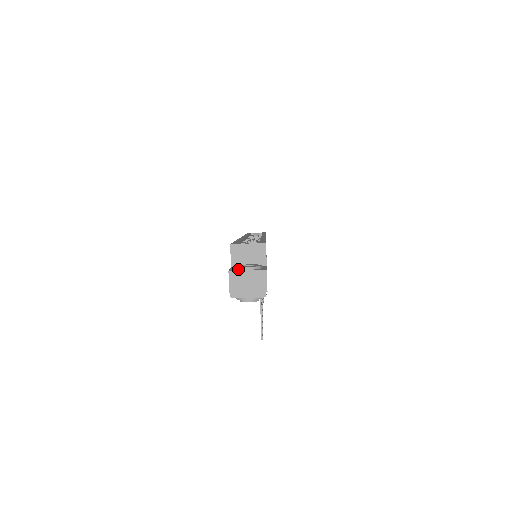
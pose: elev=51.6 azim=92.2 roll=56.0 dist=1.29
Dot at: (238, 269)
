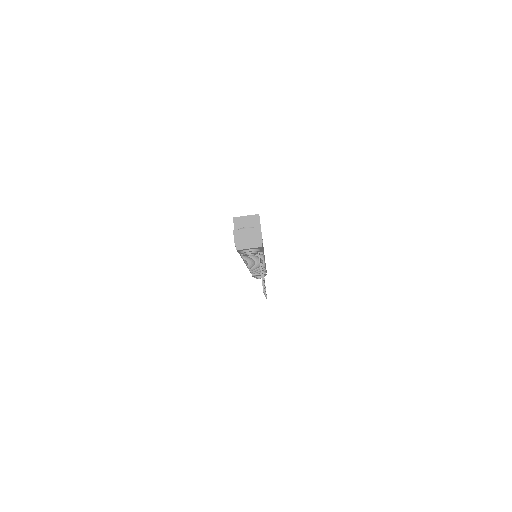
Dot at: (240, 230)
